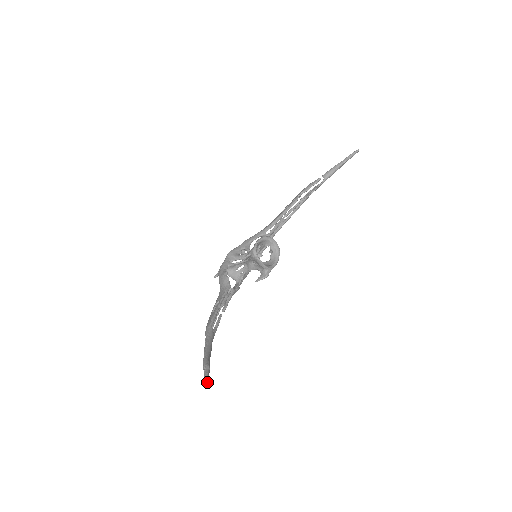
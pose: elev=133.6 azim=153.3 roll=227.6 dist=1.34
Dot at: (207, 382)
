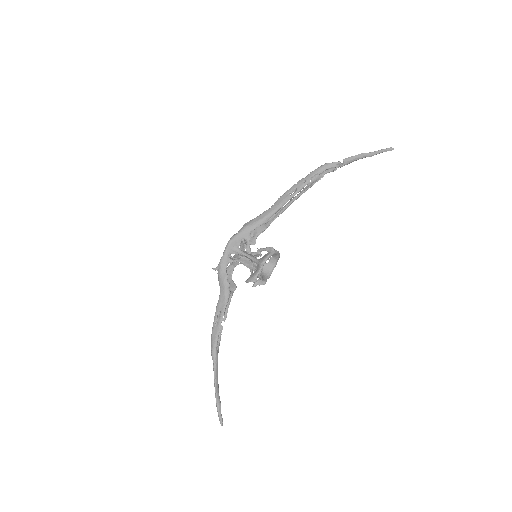
Dot at: (222, 425)
